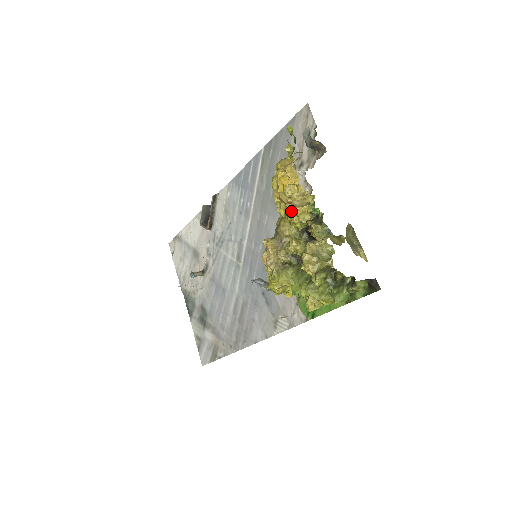
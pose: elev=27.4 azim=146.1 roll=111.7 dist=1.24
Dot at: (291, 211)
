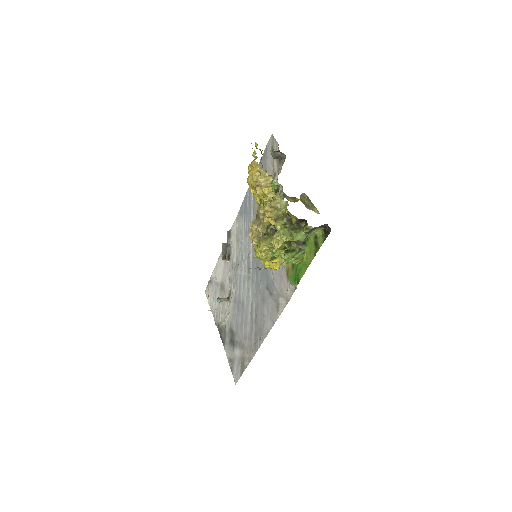
Dot at: (261, 194)
